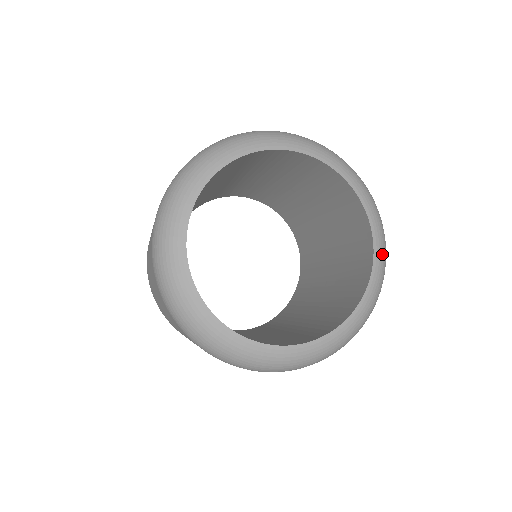
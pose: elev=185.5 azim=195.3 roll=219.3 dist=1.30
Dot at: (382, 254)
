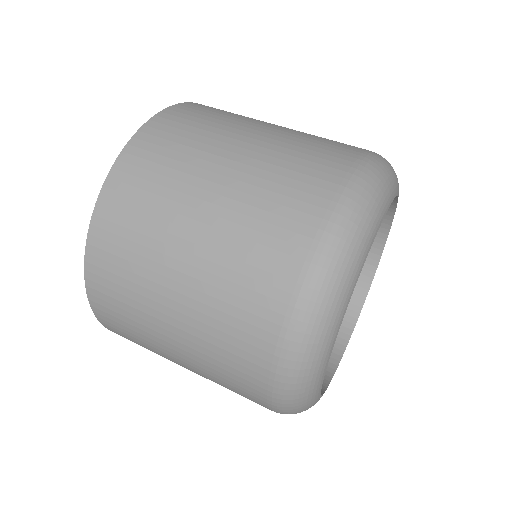
Dot at: occluded
